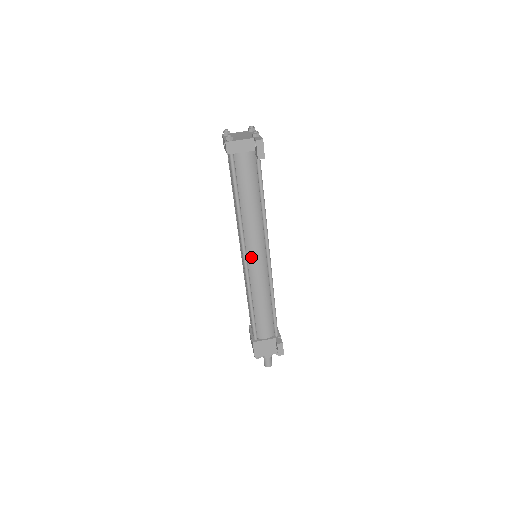
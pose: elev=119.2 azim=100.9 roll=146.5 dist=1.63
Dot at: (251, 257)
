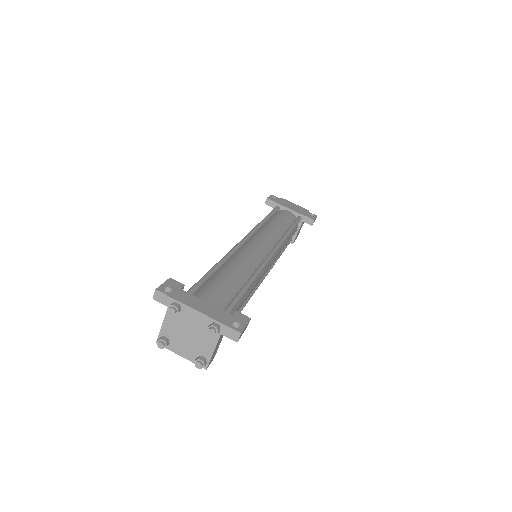
Dot at: occluded
